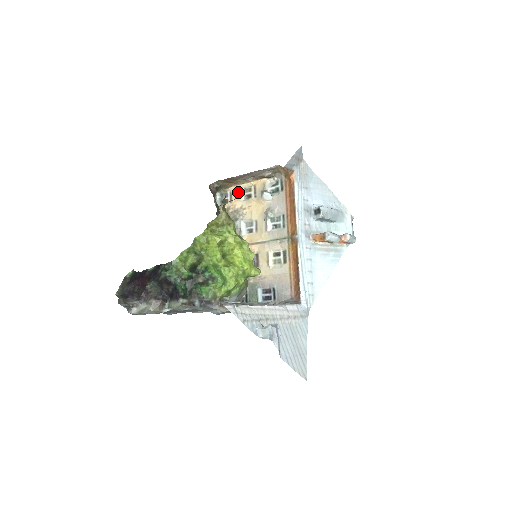
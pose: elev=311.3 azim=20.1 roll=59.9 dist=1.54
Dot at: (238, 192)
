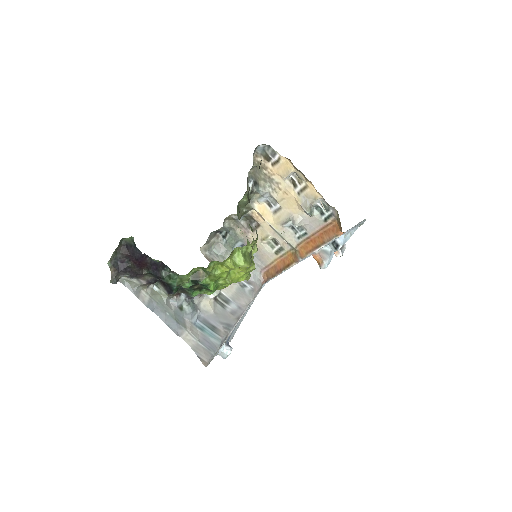
Dot at: (287, 170)
